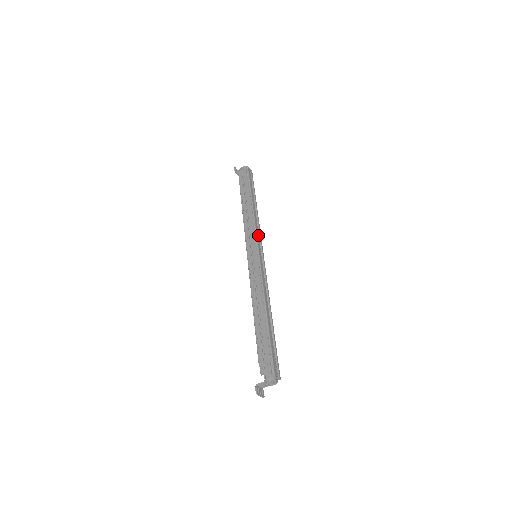
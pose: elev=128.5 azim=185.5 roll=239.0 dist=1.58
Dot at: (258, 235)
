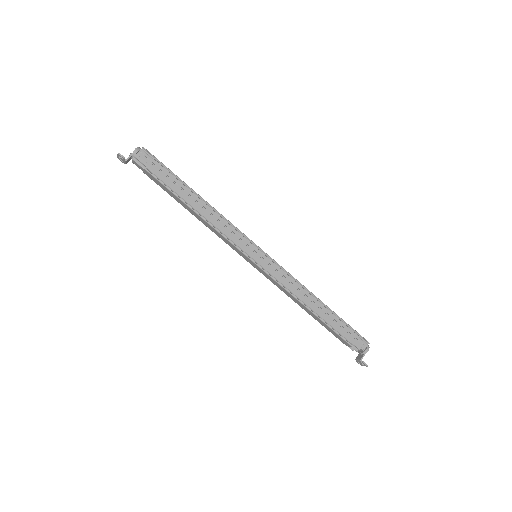
Dot at: occluded
